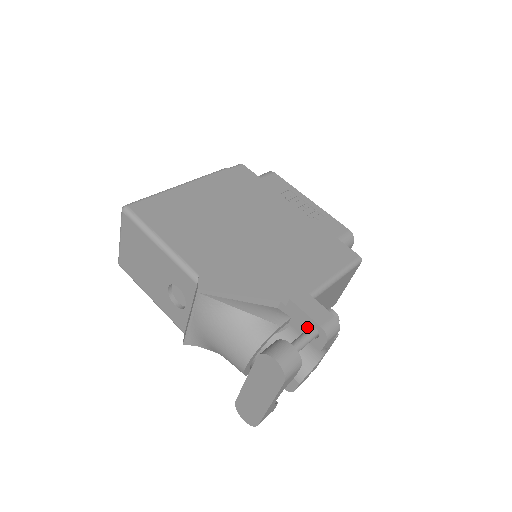
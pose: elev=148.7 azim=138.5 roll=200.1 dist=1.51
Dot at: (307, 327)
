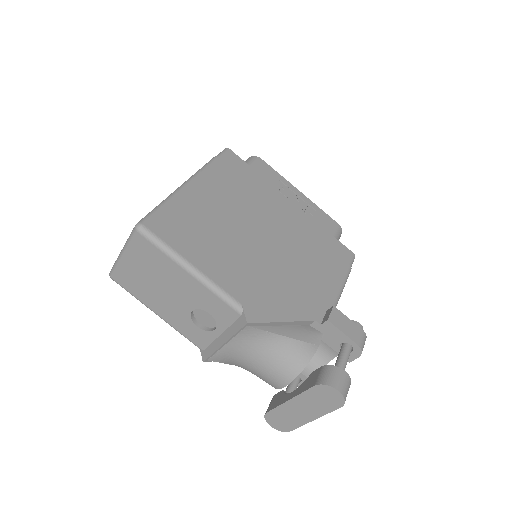
Dot at: occluded
